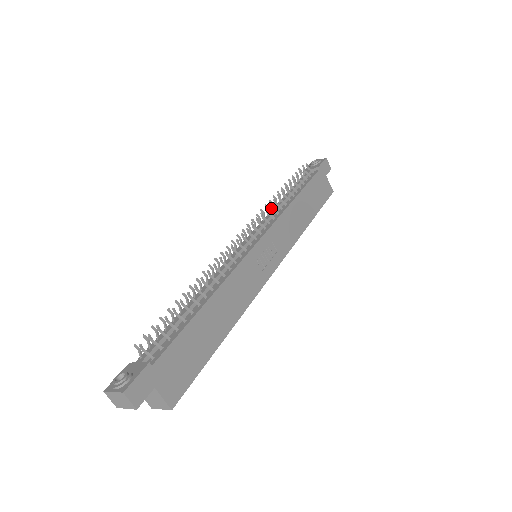
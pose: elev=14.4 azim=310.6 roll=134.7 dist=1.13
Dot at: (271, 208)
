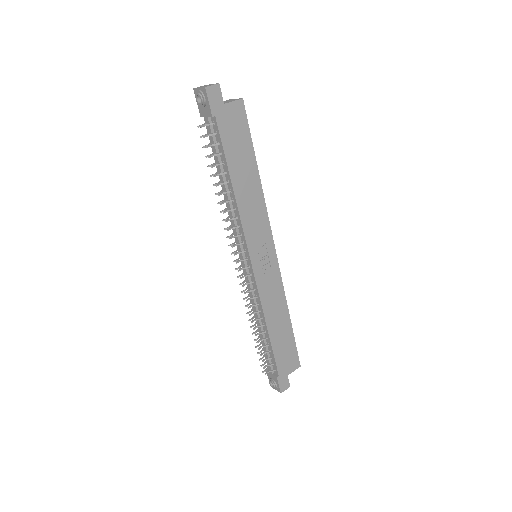
Dot at: occluded
